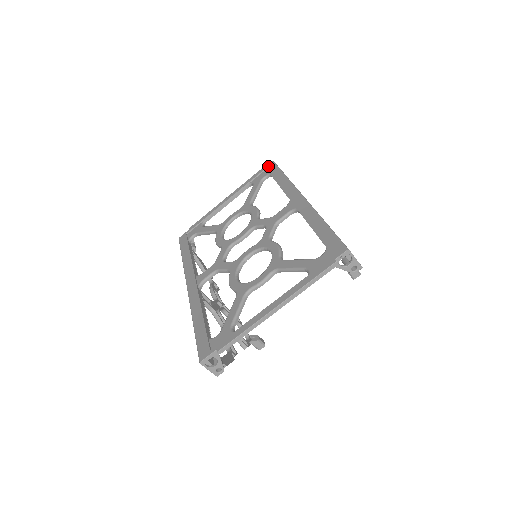
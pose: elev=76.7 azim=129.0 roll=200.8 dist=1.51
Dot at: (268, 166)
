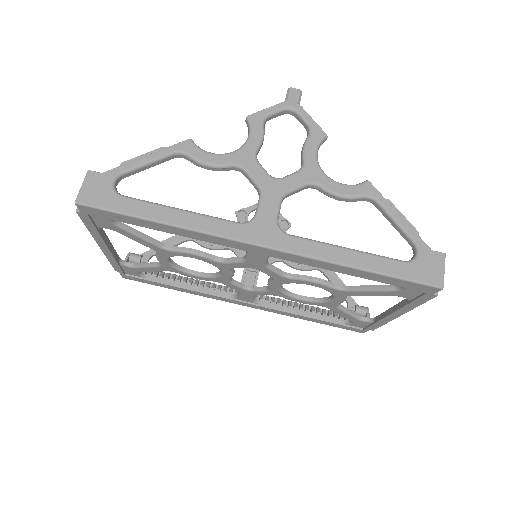
Dot at: (86, 213)
